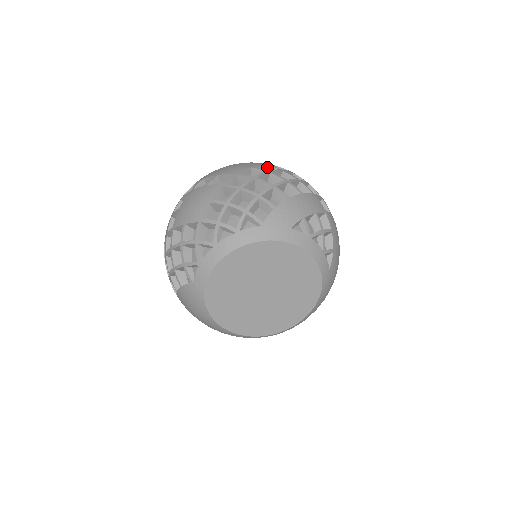
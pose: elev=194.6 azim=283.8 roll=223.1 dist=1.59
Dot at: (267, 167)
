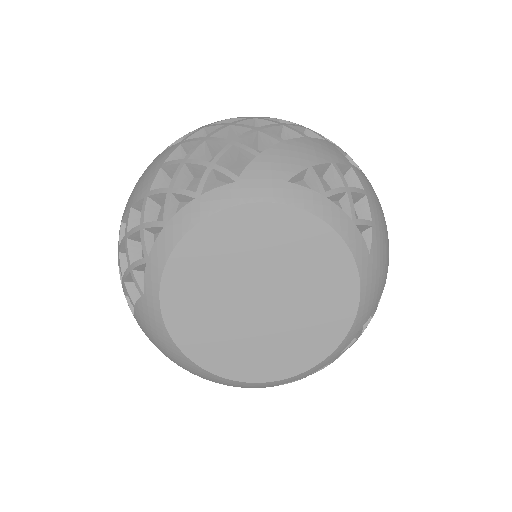
Dot at: occluded
